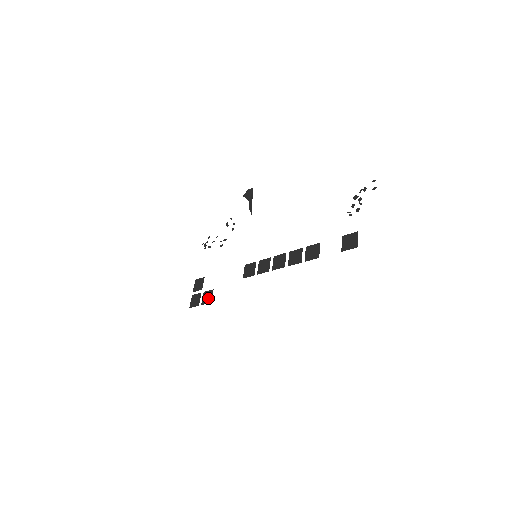
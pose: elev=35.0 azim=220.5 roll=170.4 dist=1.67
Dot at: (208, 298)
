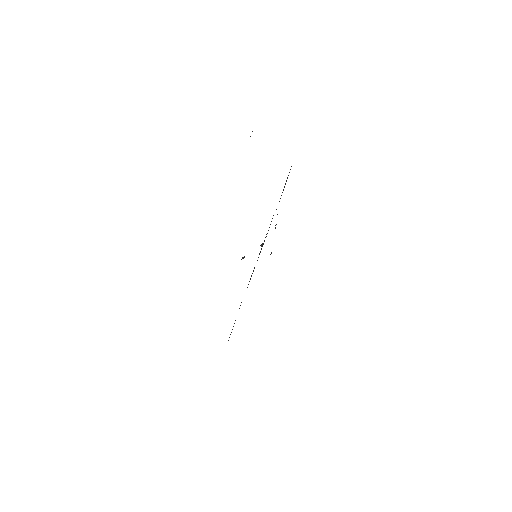
Dot at: occluded
